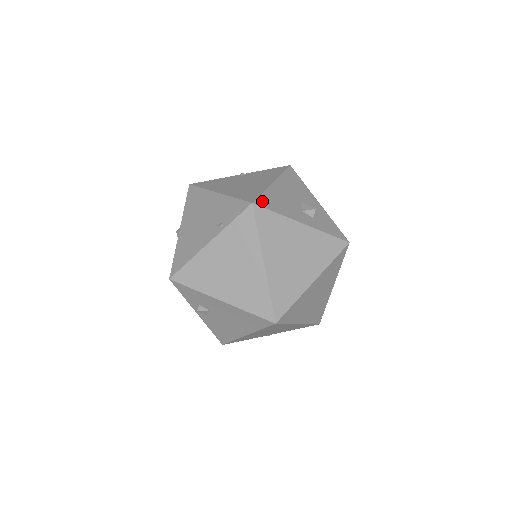
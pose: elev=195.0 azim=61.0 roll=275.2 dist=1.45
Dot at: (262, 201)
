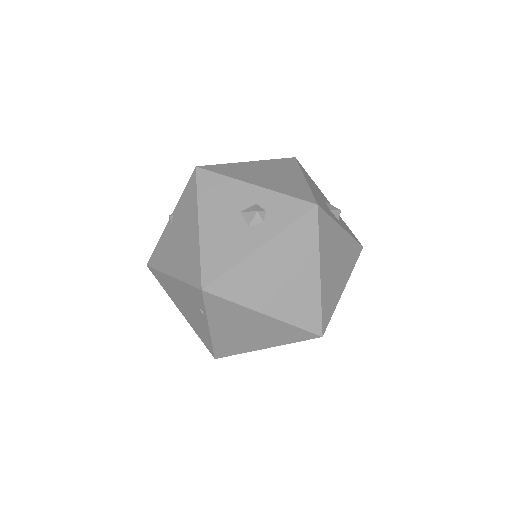
Dot at: (207, 273)
